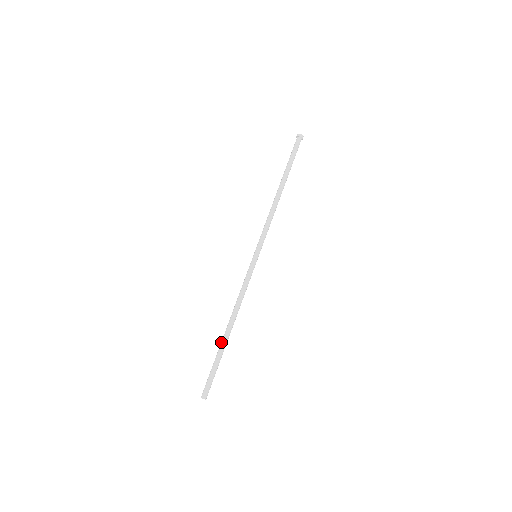
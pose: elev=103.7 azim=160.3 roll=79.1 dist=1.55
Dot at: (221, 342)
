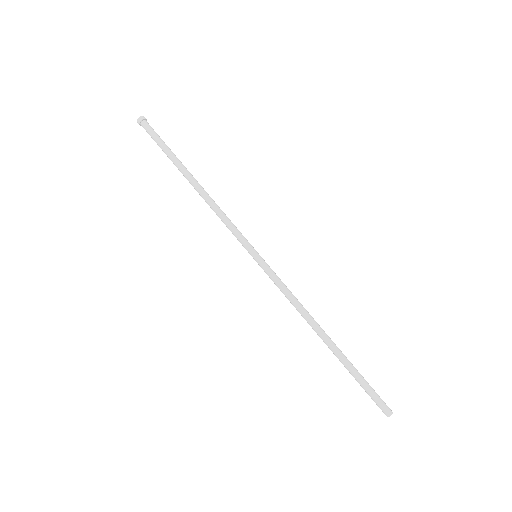
Dot at: (336, 356)
